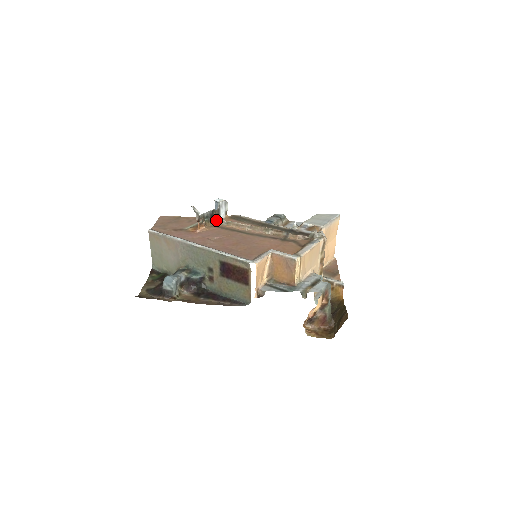
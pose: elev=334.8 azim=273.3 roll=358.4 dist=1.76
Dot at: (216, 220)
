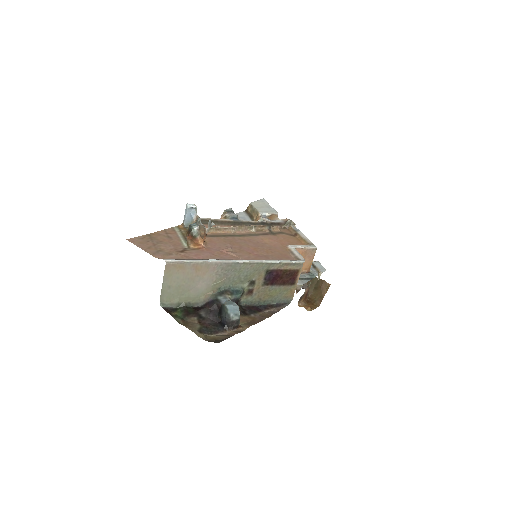
Dot at: occluded
